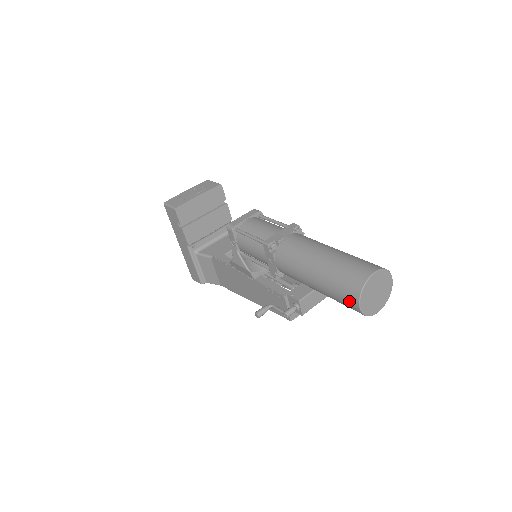
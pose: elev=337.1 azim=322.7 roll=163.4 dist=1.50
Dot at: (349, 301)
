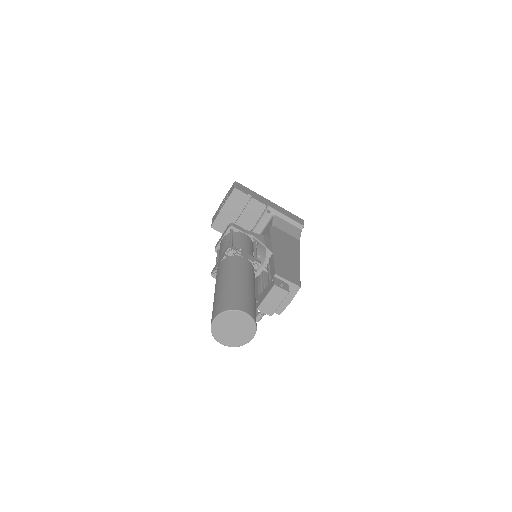
Dot at: occluded
